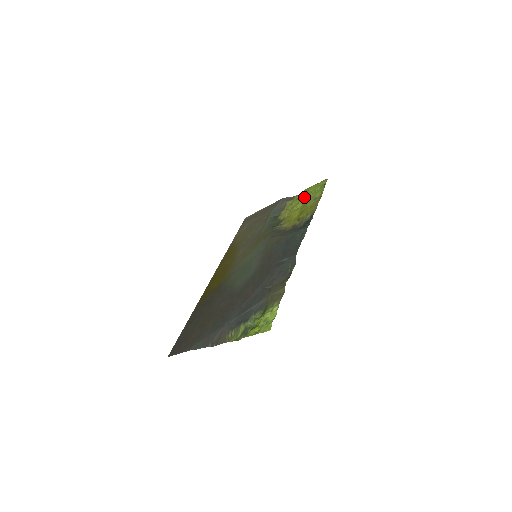
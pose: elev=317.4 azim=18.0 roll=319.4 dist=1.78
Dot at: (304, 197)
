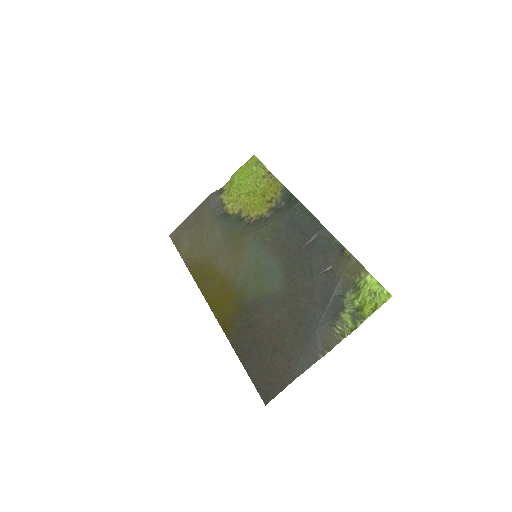
Dot at: (242, 182)
